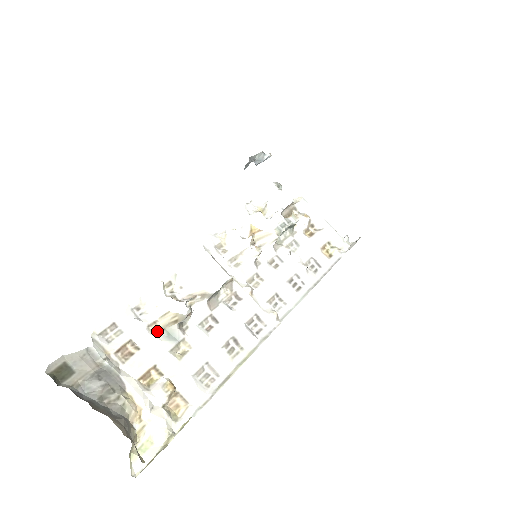
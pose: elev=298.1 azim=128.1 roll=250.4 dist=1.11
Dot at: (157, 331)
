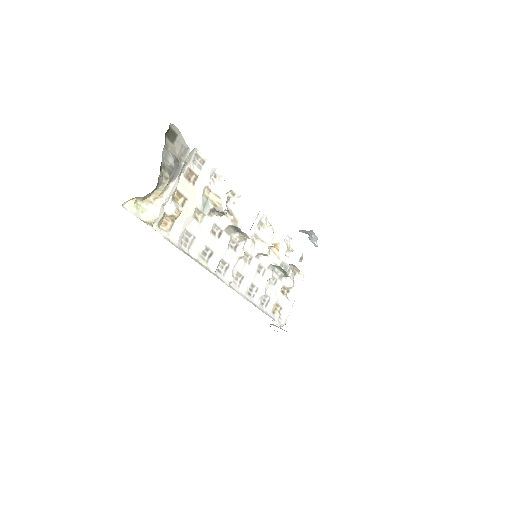
Dot at: (205, 194)
